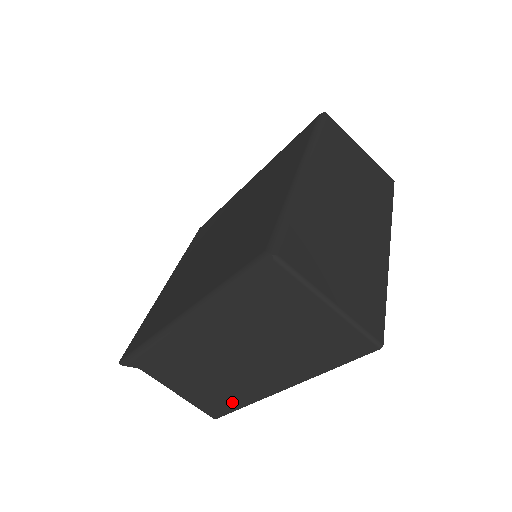
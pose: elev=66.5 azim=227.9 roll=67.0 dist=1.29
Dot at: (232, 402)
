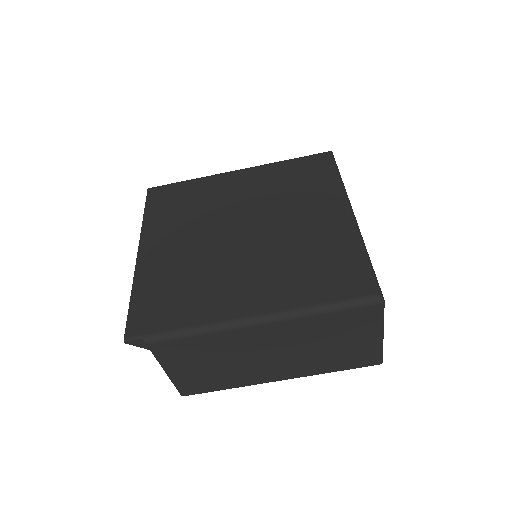
Dot at: (221, 385)
